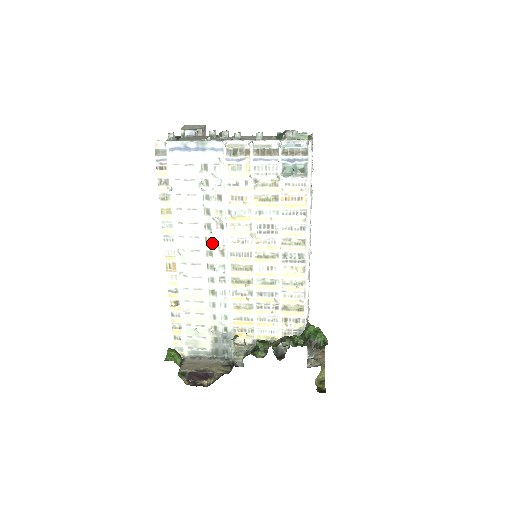
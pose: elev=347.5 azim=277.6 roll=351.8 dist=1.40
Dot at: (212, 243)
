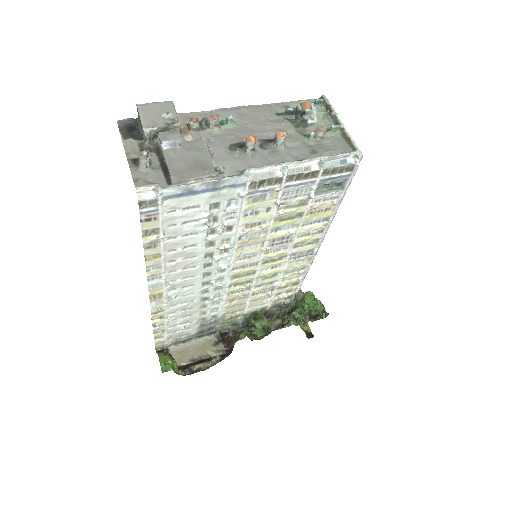
Dot at: (212, 266)
